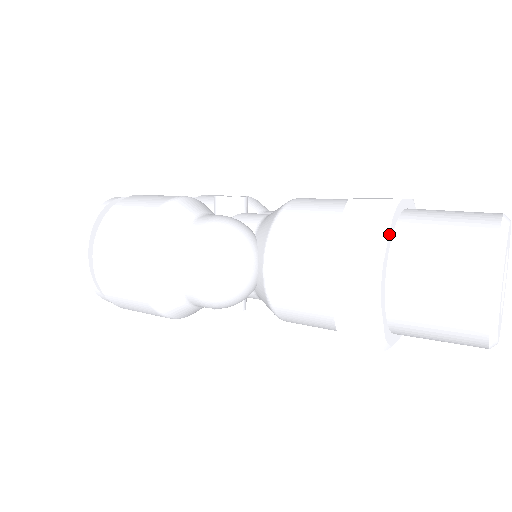
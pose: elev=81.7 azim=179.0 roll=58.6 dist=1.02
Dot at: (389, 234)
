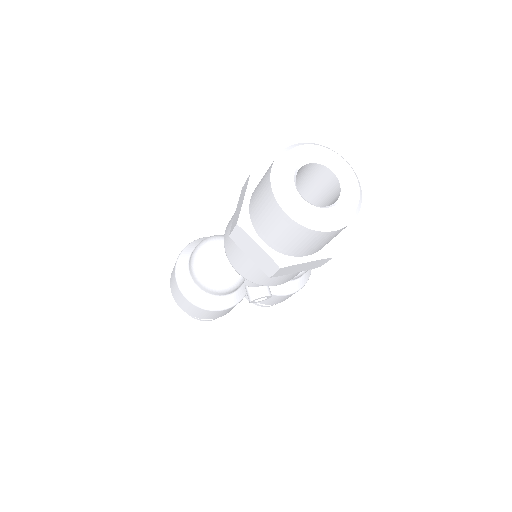
Dot at: (245, 193)
